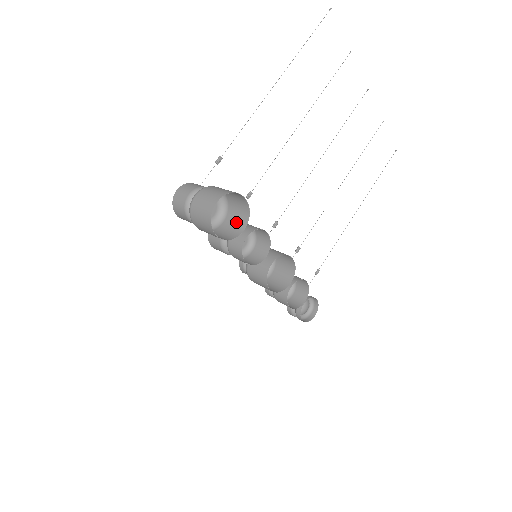
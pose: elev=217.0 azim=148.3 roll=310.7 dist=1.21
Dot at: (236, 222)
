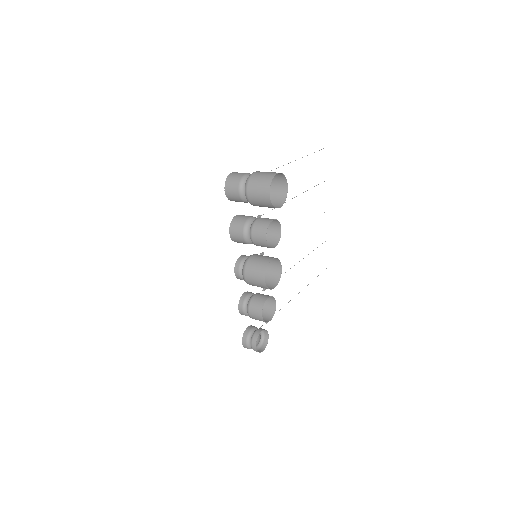
Dot at: occluded
